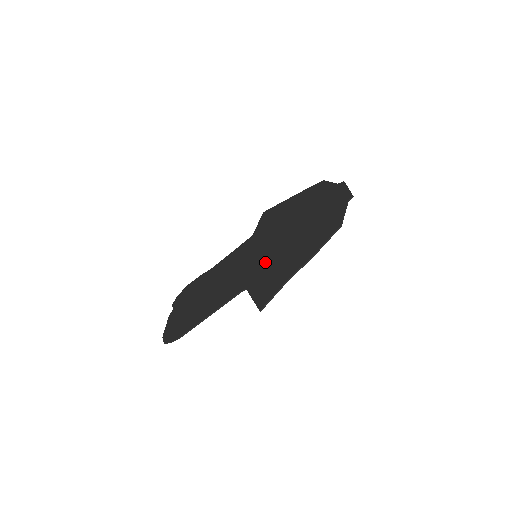
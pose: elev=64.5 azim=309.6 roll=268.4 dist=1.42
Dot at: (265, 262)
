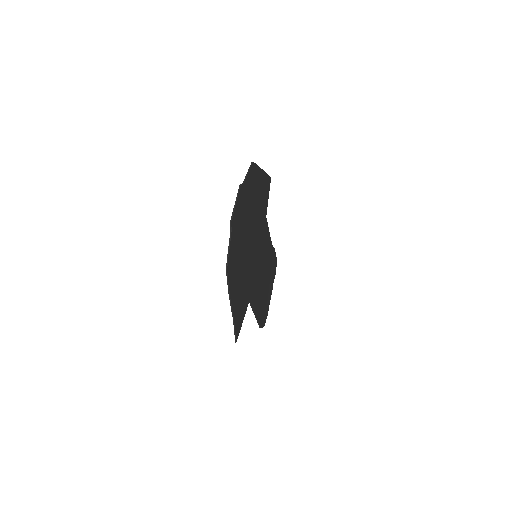
Dot at: (248, 275)
